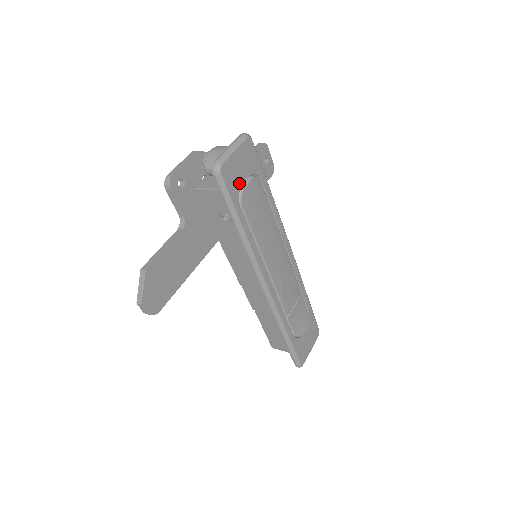
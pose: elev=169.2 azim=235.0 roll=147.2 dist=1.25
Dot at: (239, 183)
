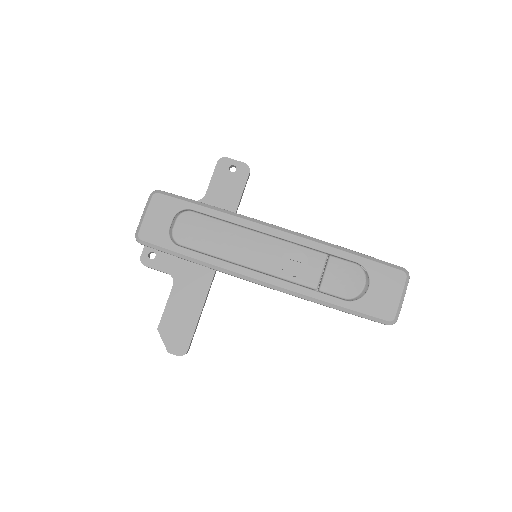
Dot at: (165, 231)
